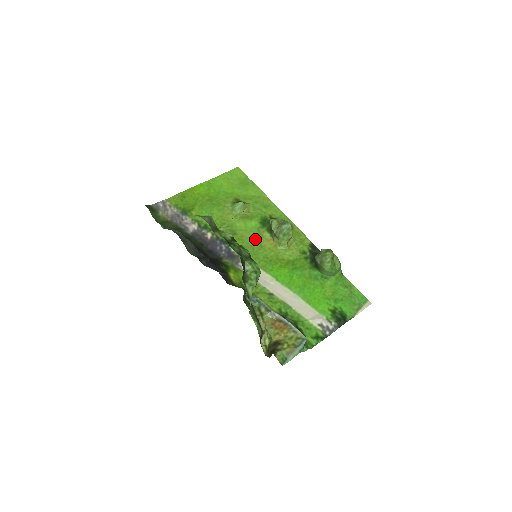
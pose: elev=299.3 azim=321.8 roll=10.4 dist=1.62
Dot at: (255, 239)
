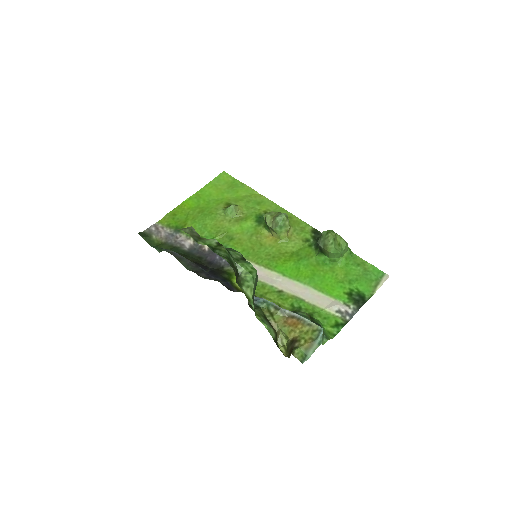
Dot at: (254, 239)
